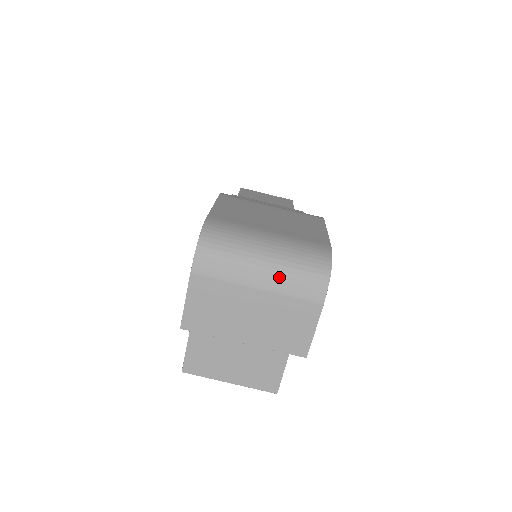
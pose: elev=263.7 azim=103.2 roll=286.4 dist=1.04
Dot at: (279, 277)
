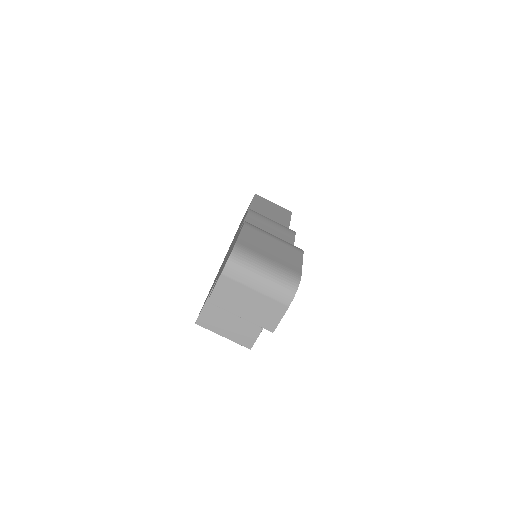
Dot at: (268, 287)
